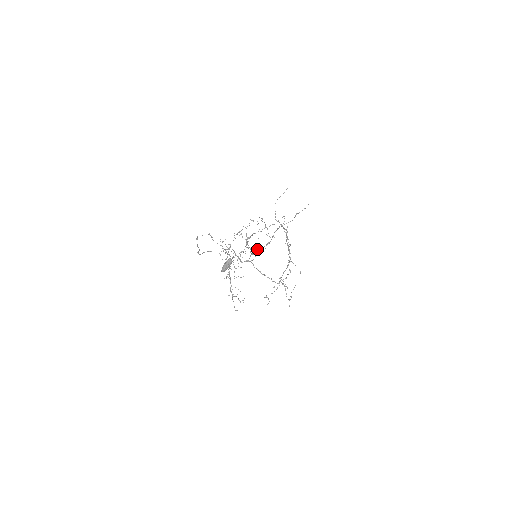
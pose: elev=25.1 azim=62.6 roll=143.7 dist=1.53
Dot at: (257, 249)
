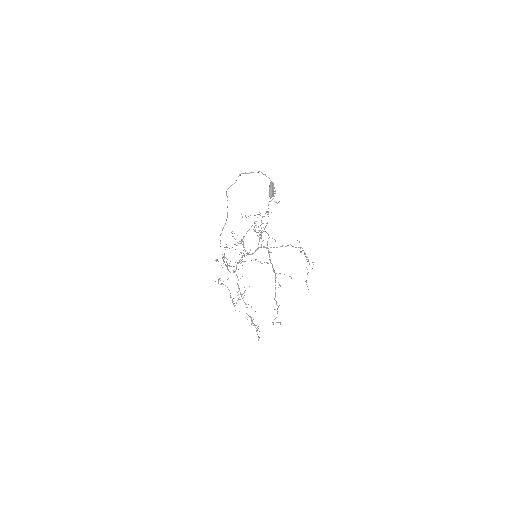
Dot at: occluded
